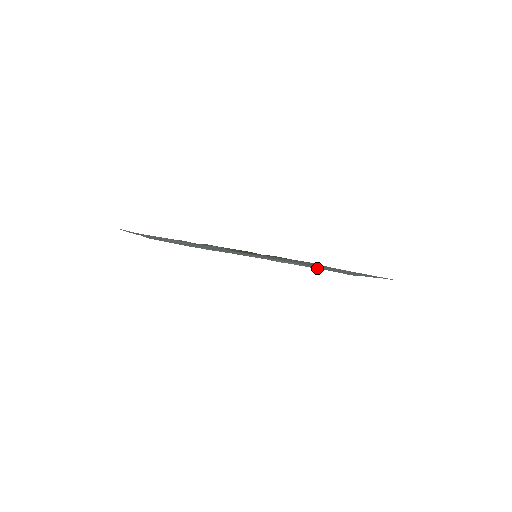
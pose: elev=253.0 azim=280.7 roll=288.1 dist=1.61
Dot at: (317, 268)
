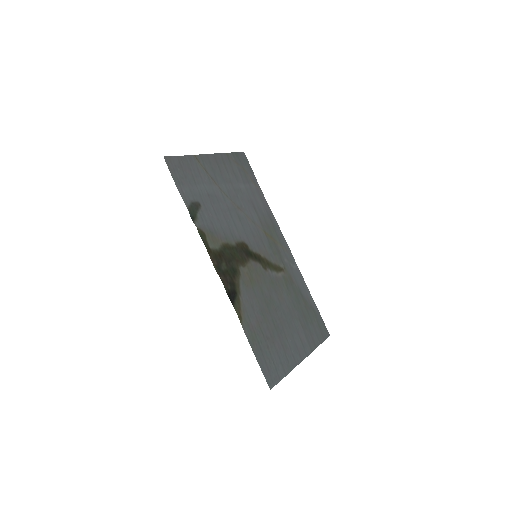
Dot at: (311, 302)
